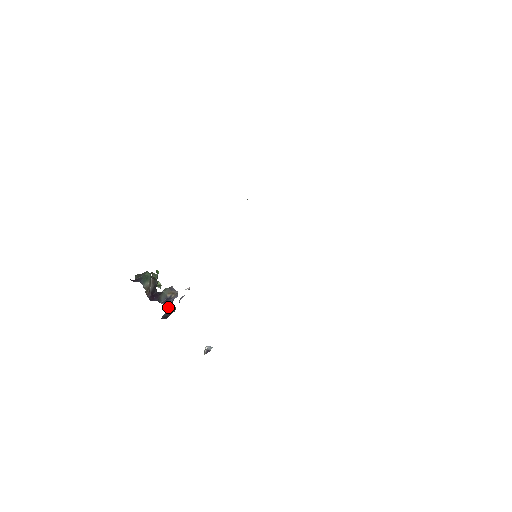
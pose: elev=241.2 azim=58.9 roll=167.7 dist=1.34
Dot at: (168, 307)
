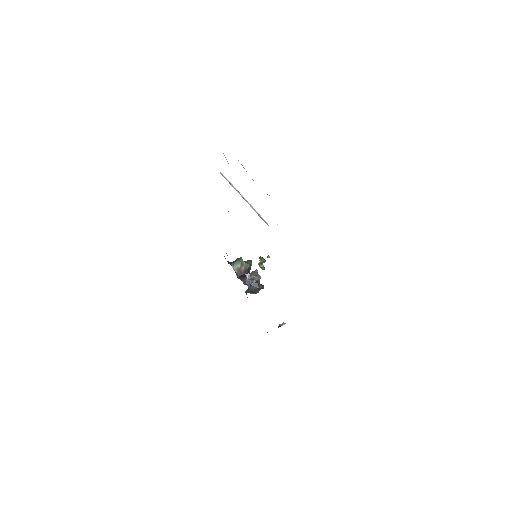
Dot at: (252, 285)
